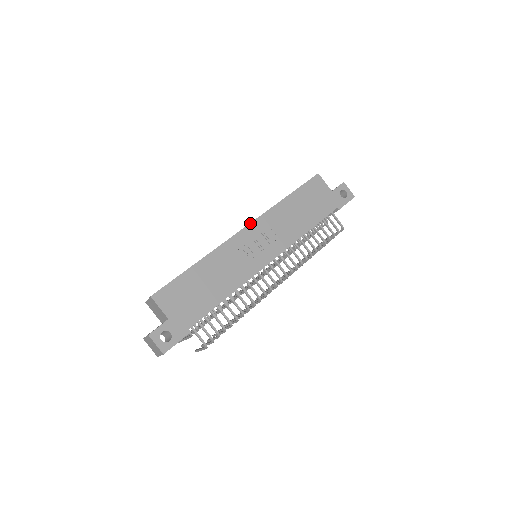
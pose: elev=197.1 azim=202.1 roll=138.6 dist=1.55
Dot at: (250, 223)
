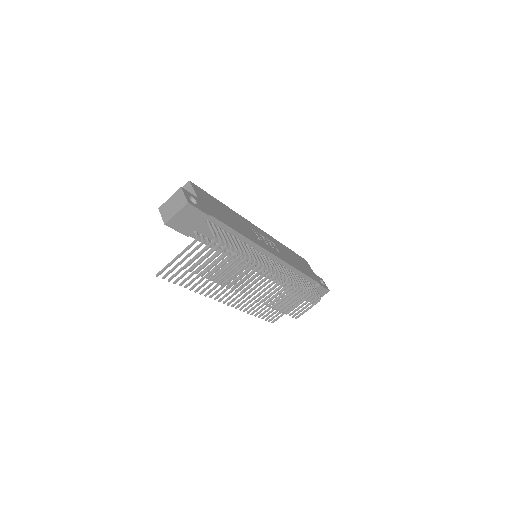
Dot at: (262, 230)
